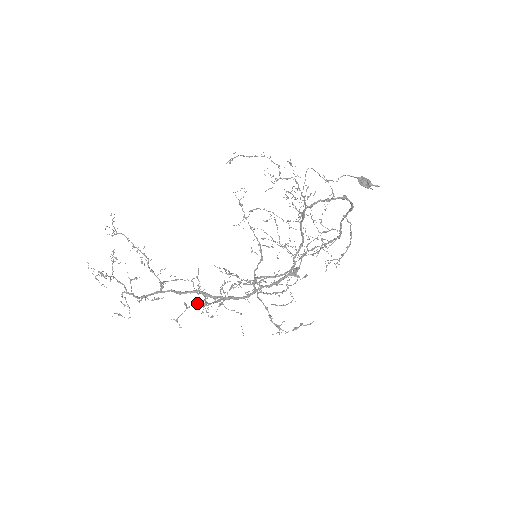
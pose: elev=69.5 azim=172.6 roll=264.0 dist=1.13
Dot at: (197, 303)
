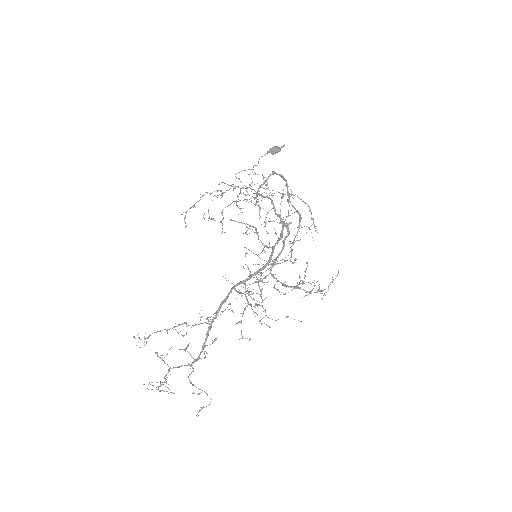
Dot at: (244, 308)
